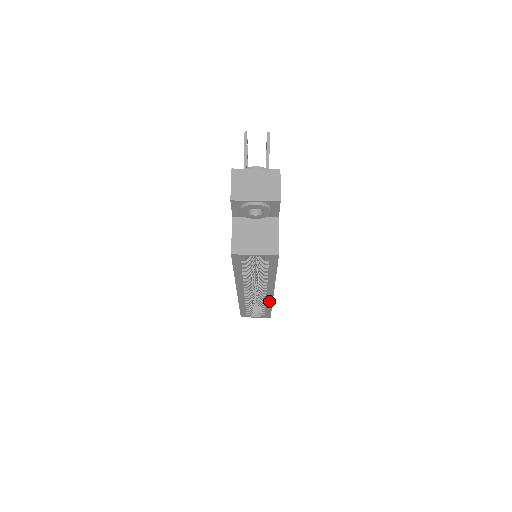
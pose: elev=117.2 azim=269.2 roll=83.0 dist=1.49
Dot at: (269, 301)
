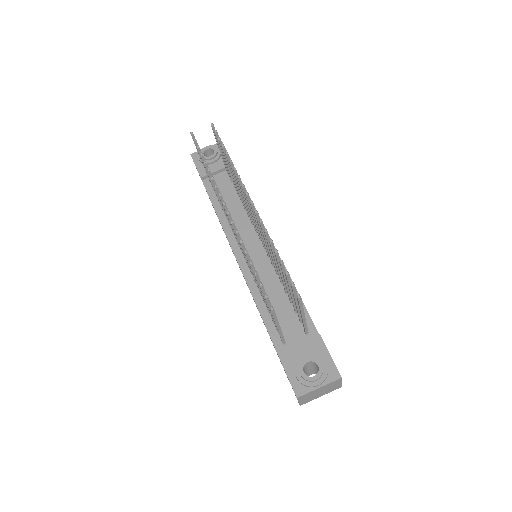
Dot at: occluded
